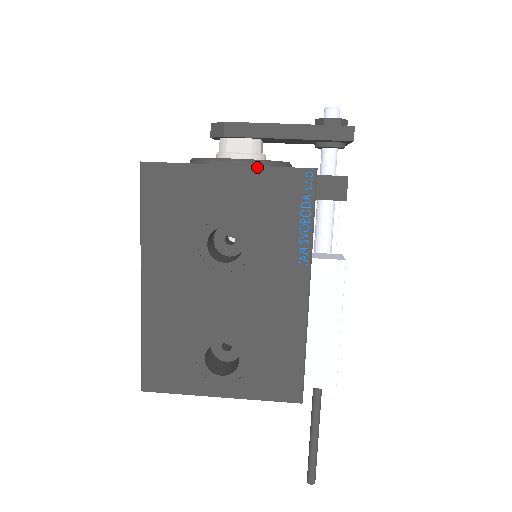
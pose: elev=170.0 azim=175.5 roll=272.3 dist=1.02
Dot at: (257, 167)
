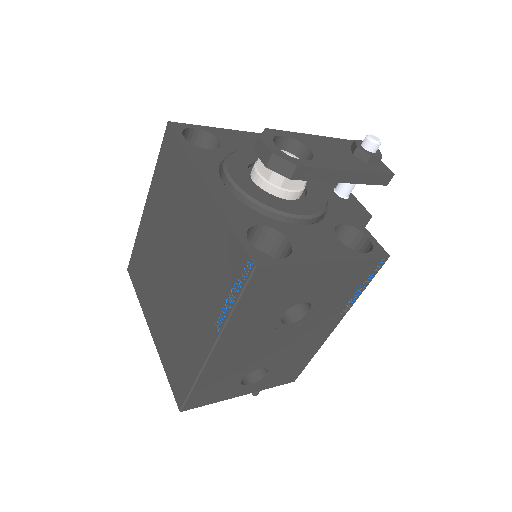
Dot at: (352, 260)
